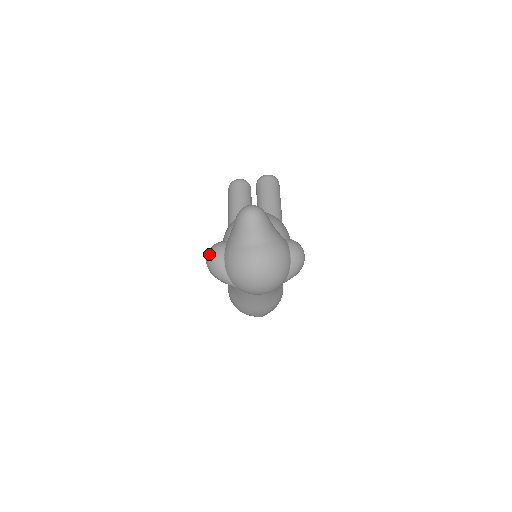
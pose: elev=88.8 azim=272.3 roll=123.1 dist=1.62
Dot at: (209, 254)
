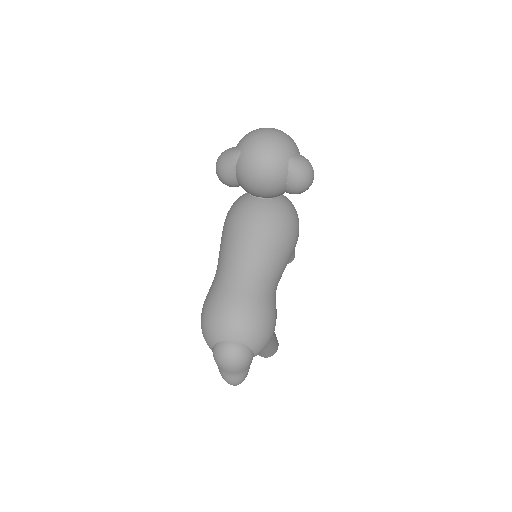
Dot at: occluded
